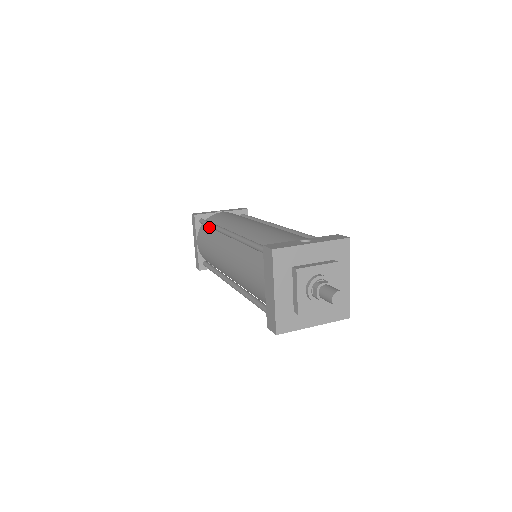
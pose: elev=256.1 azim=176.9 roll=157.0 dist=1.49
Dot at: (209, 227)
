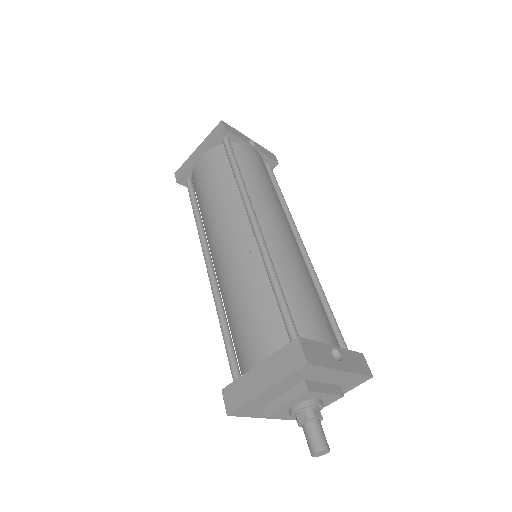
Dot at: occluded
